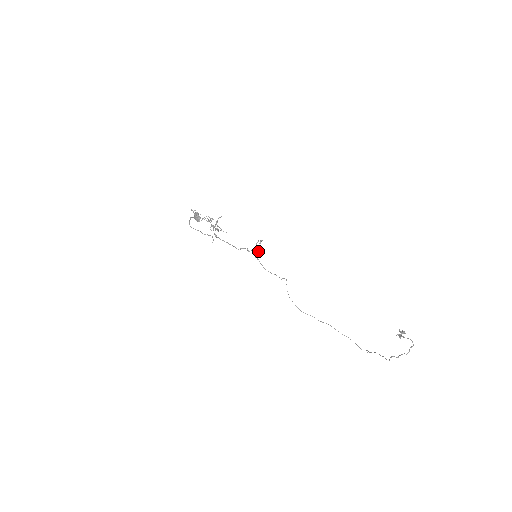
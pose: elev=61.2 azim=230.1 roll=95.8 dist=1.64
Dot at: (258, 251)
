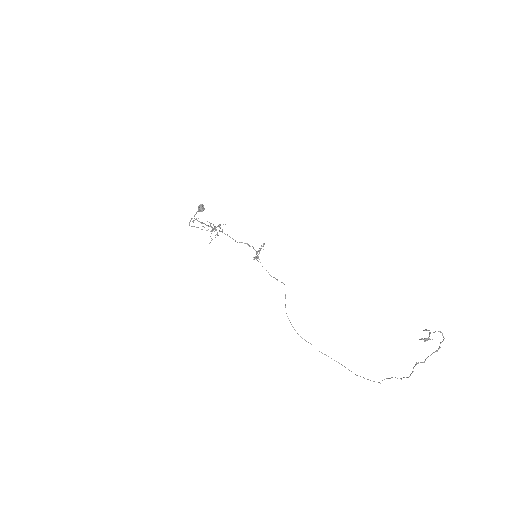
Dot at: (259, 251)
